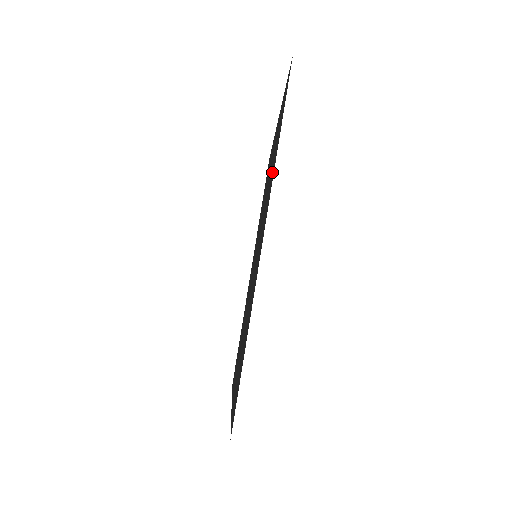
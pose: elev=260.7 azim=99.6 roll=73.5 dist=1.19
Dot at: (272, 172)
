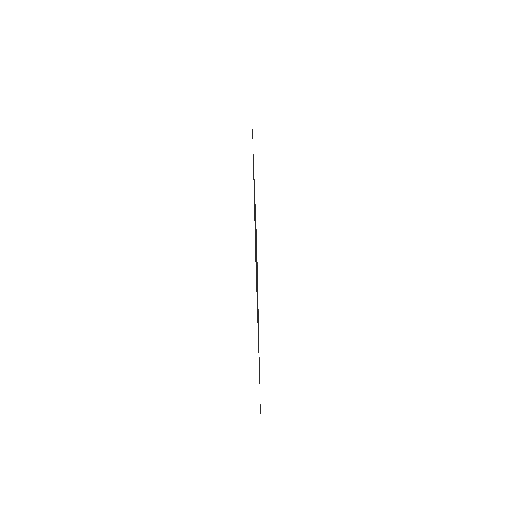
Dot at: (253, 164)
